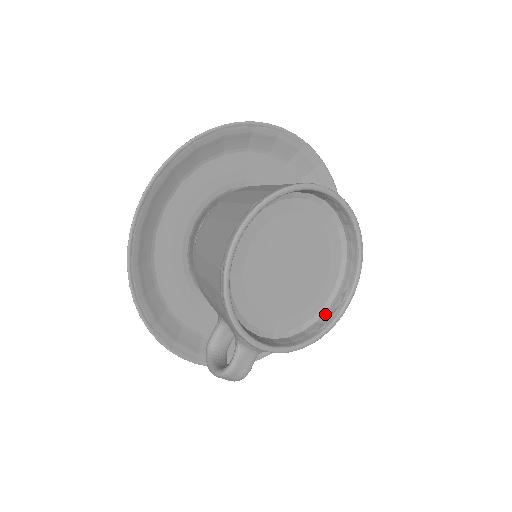
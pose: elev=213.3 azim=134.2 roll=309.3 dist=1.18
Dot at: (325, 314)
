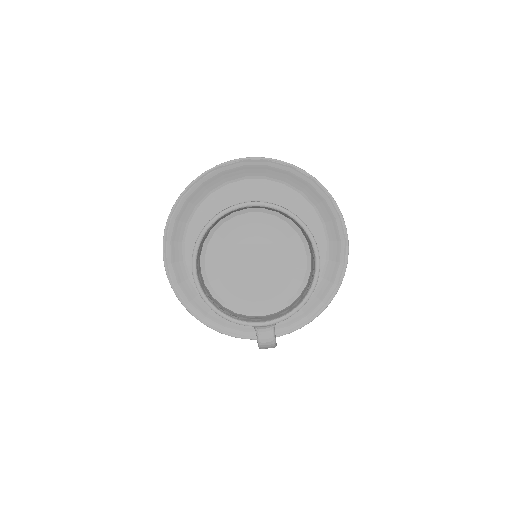
Dot at: (310, 276)
